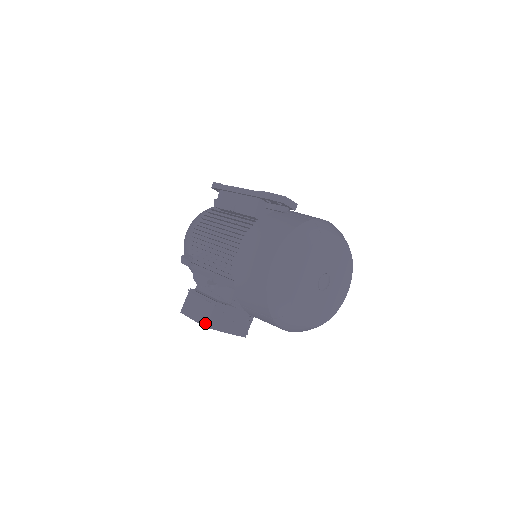
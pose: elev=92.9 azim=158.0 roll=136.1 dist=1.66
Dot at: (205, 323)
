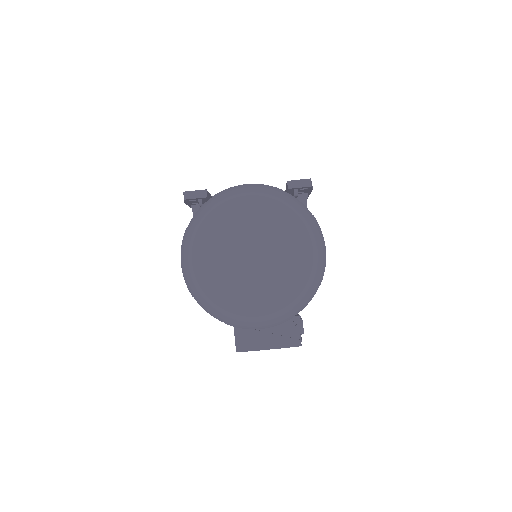
Dot at: occluded
